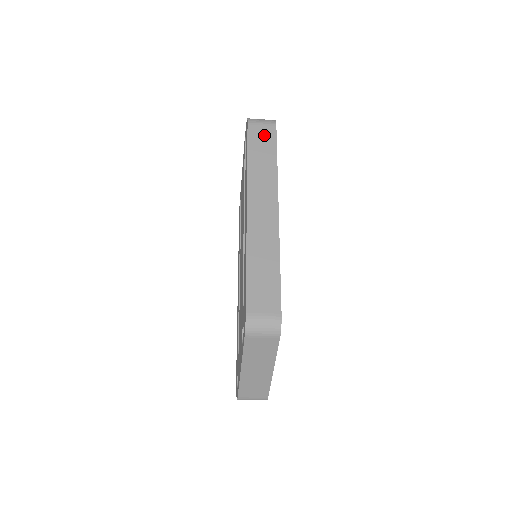
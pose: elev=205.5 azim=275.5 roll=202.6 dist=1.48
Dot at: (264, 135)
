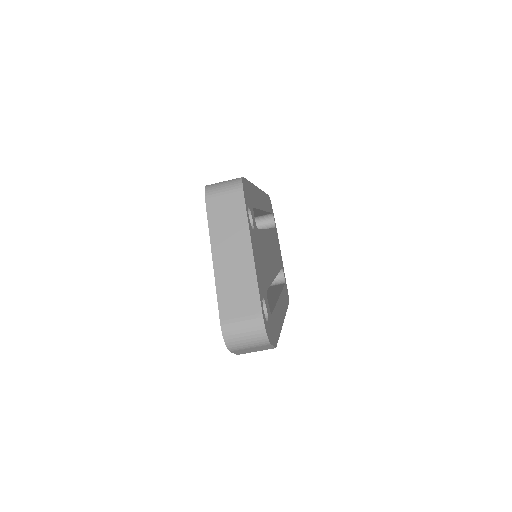
Dot at: occluded
